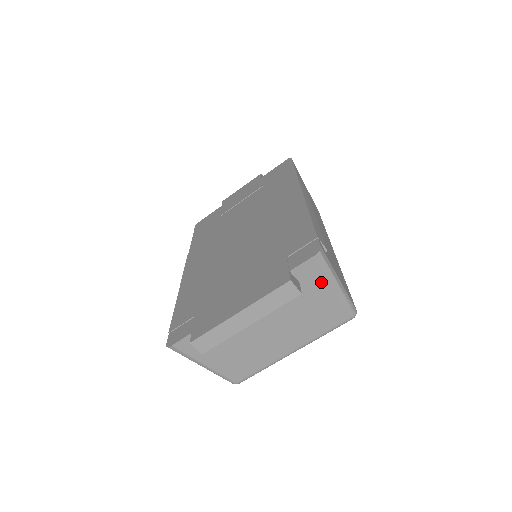
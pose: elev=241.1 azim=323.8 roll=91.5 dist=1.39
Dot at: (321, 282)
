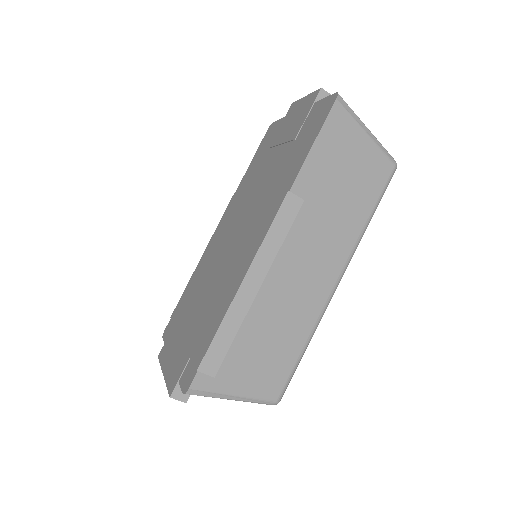
Dot at: occluded
